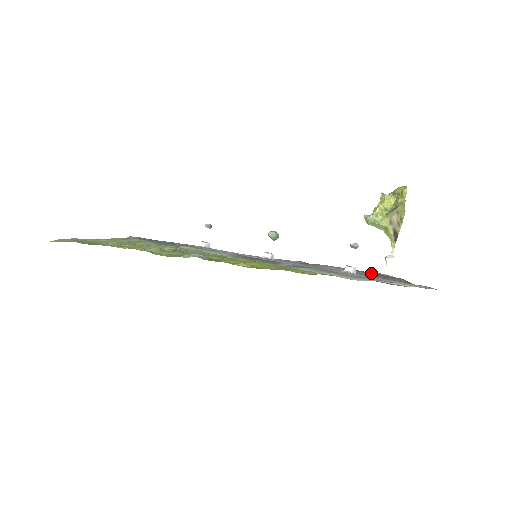
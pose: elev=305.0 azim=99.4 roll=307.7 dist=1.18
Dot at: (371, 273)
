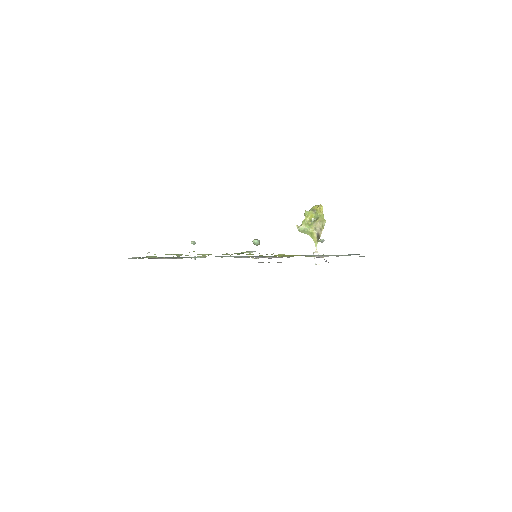
Dot at: occluded
